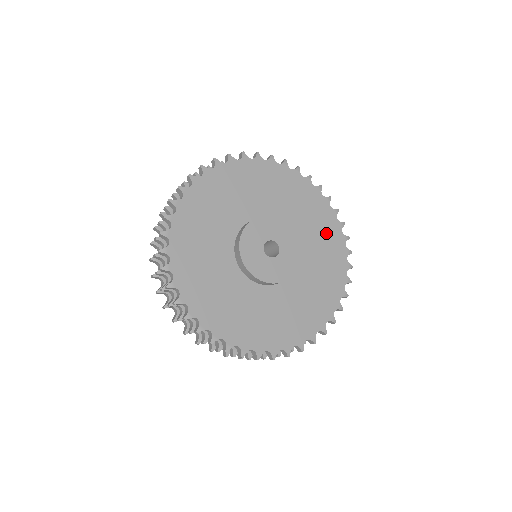
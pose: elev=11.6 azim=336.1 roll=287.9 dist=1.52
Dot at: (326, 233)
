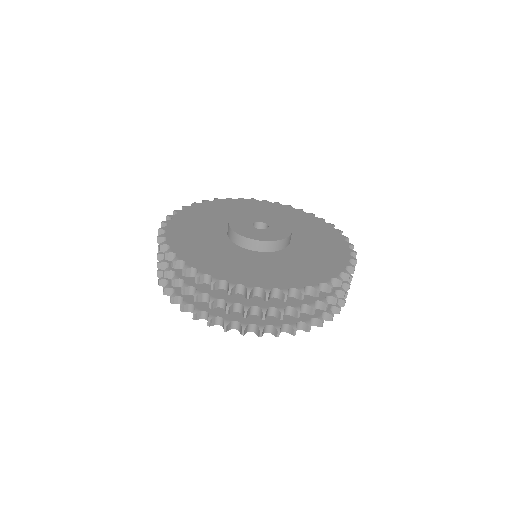
Dot at: (316, 228)
